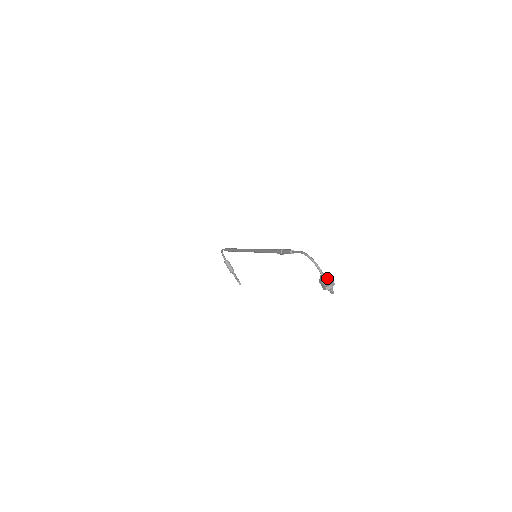
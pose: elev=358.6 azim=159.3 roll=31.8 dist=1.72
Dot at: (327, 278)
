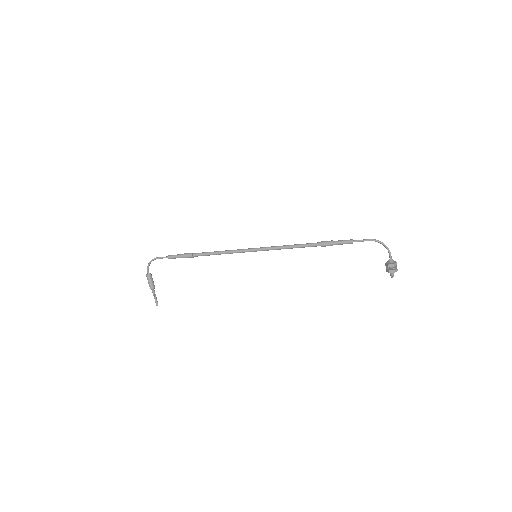
Dot at: occluded
